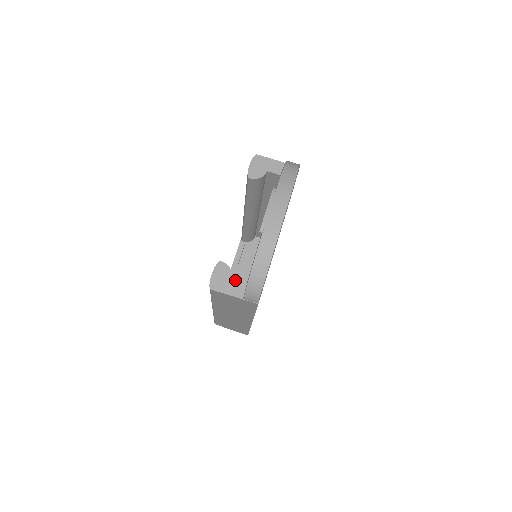
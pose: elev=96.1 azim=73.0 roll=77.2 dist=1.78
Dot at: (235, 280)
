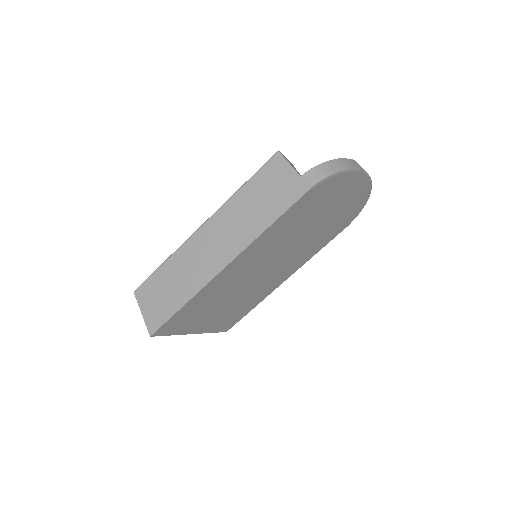
Dot at: occluded
